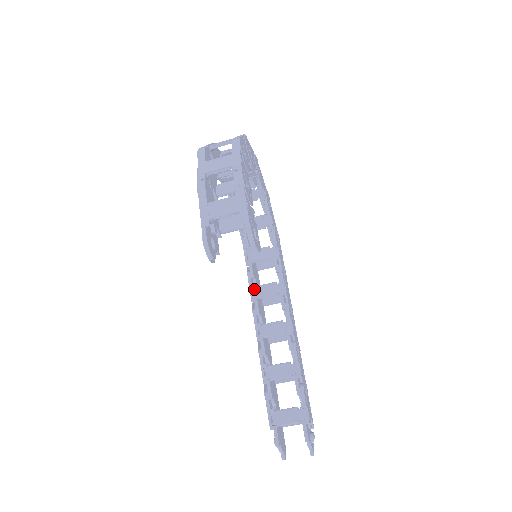
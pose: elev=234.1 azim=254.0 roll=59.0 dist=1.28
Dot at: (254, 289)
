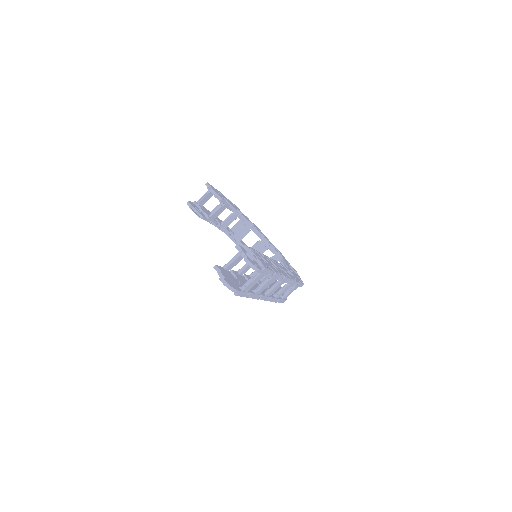
Dot at: occluded
